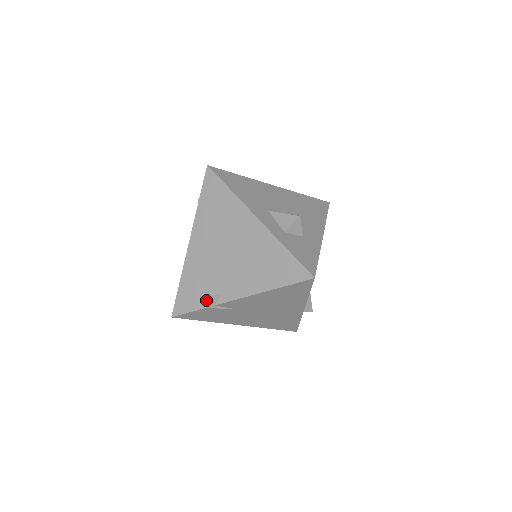
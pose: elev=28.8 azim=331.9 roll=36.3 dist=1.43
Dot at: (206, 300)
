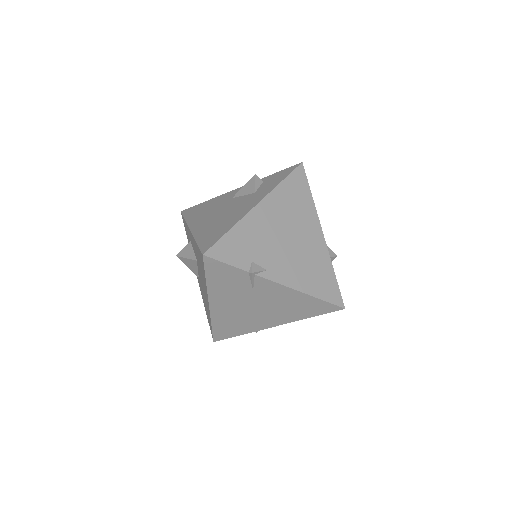
Dot at: (249, 264)
